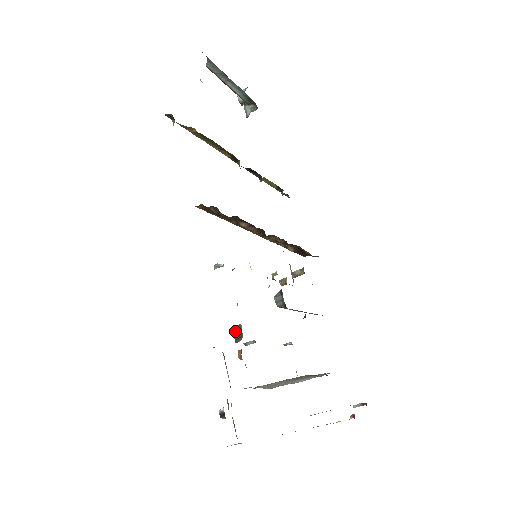
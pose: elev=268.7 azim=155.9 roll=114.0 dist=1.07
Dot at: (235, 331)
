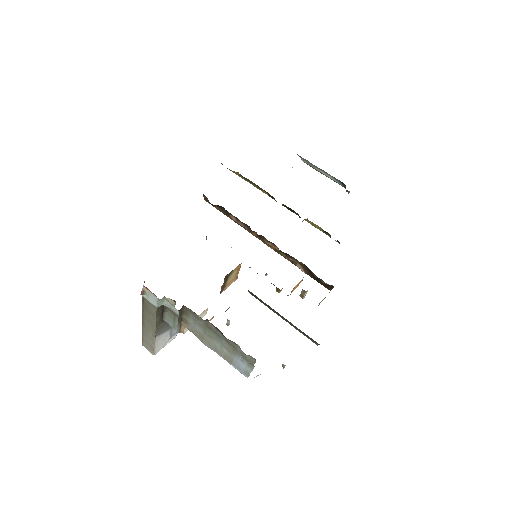
Dot at: occluded
